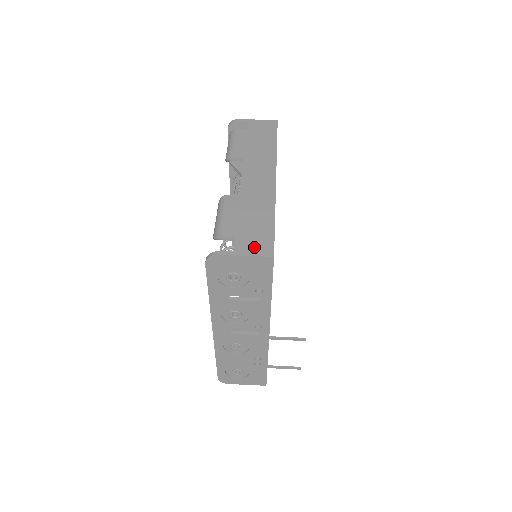
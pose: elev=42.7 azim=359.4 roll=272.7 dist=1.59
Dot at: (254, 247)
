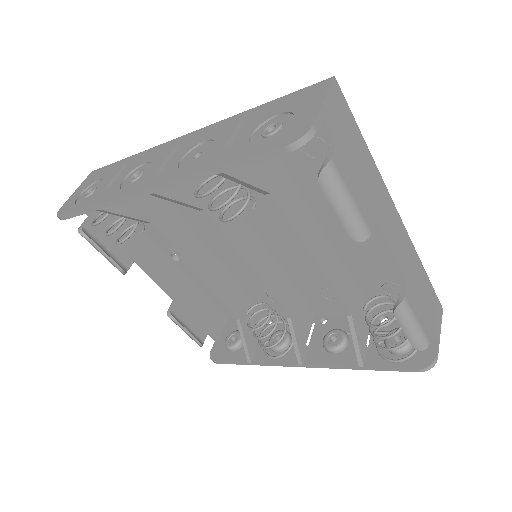
Dot at: (438, 319)
